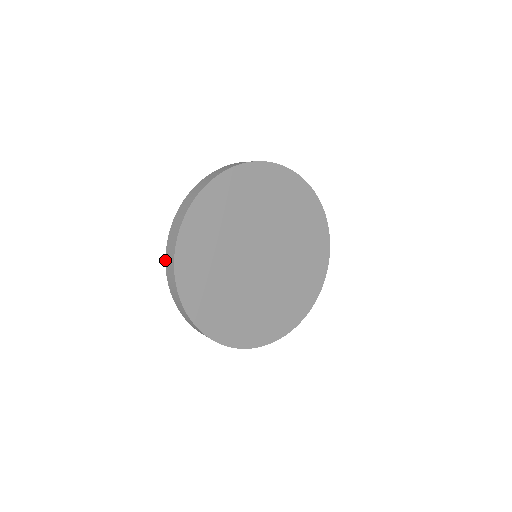
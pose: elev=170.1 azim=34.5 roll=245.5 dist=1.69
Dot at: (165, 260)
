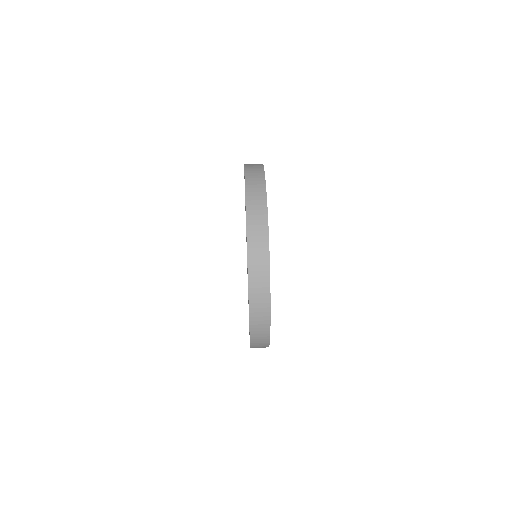
Dot at: (250, 340)
